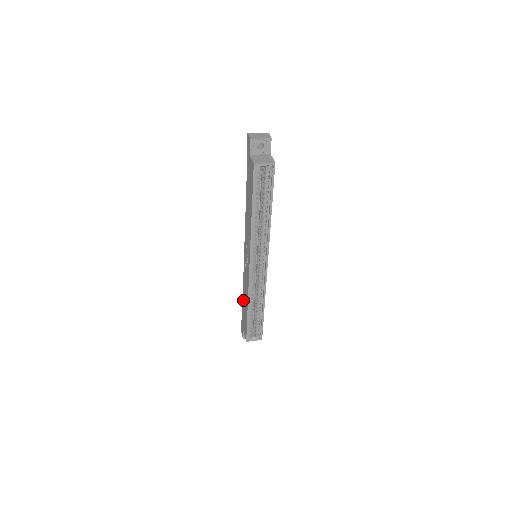
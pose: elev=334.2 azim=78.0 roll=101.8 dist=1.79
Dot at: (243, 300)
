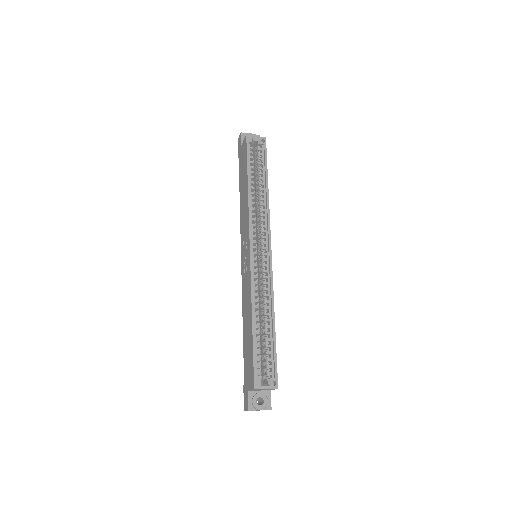
Dot at: (244, 335)
